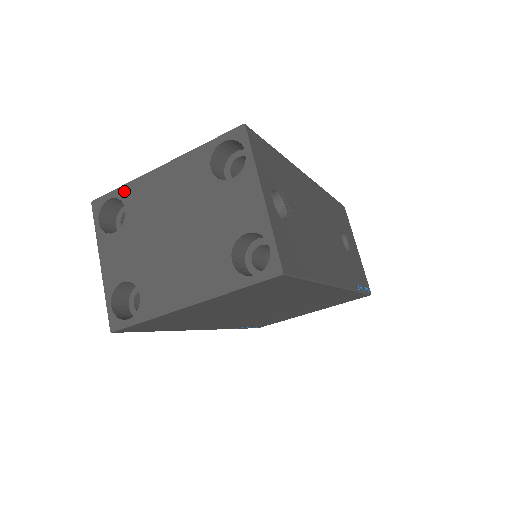
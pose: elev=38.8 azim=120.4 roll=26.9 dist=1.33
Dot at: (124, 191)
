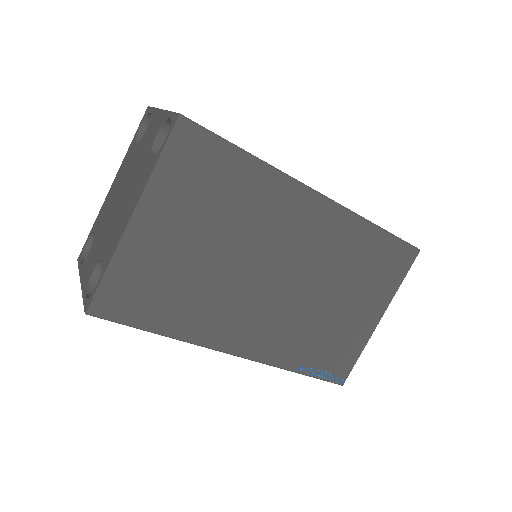
Dot at: (94, 226)
